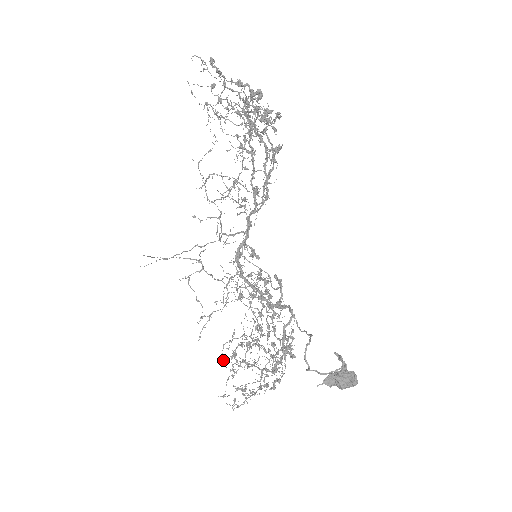
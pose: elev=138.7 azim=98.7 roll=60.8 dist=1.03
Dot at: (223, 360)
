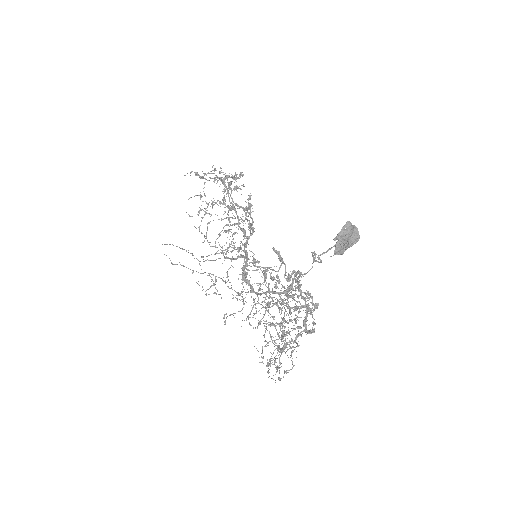
Dot at: (251, 325)
